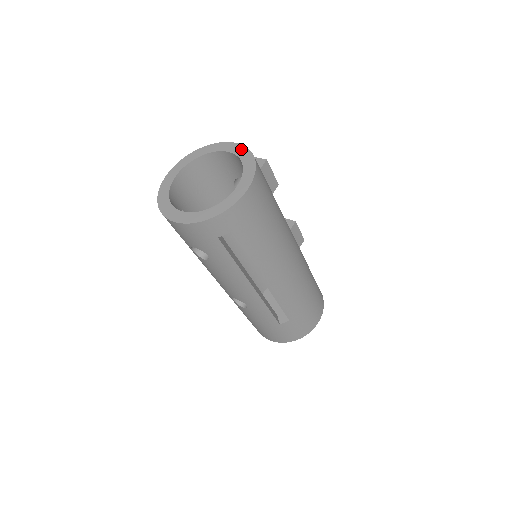
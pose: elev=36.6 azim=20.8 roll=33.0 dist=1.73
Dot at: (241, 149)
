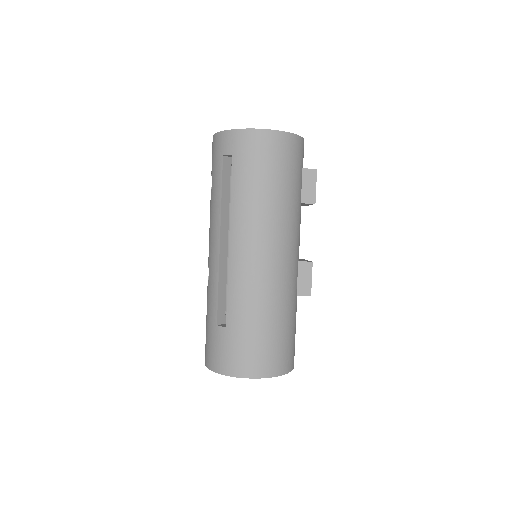
Dot at: occluded
